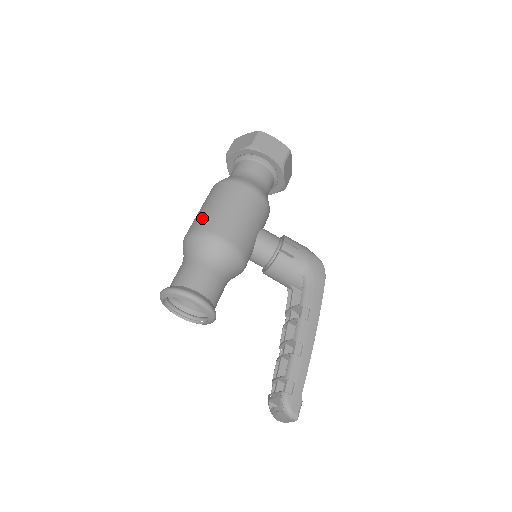
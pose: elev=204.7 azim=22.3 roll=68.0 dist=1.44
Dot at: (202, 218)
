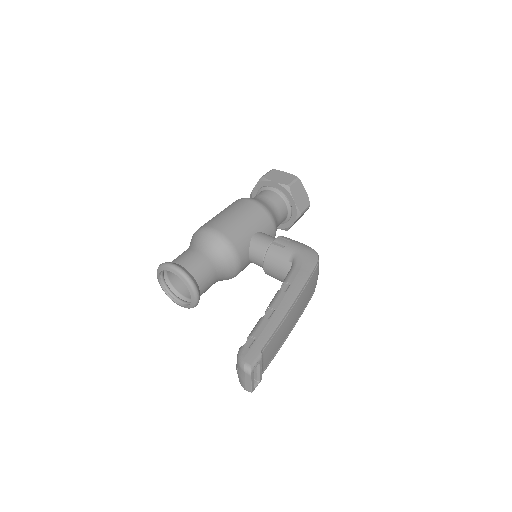
Dot at: occluded
